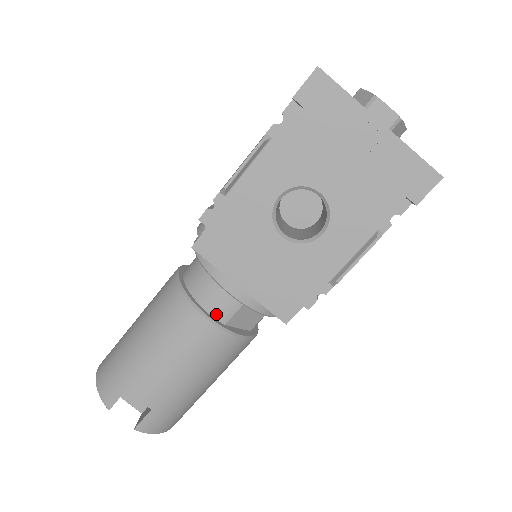
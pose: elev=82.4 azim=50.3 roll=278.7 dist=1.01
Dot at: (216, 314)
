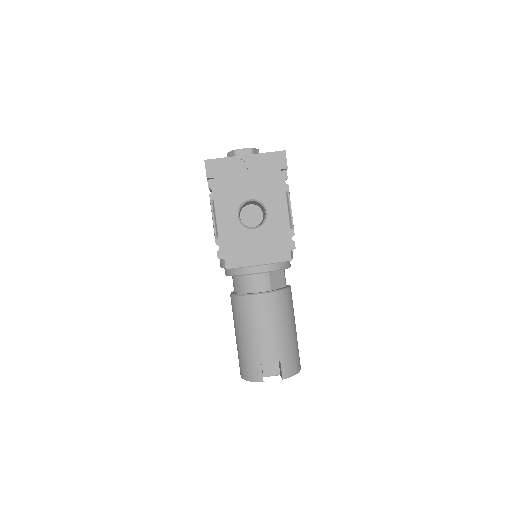
Dot at: (263, 289)
